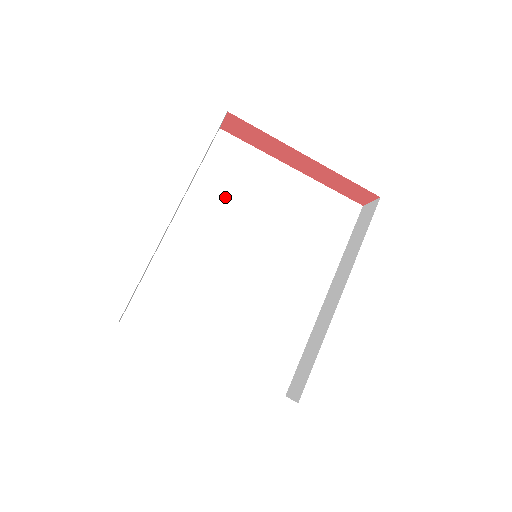
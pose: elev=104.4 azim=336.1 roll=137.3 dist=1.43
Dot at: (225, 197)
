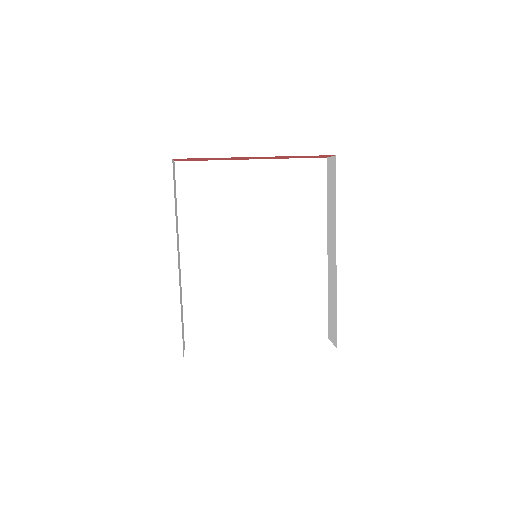
Dot at: (209, 217)
